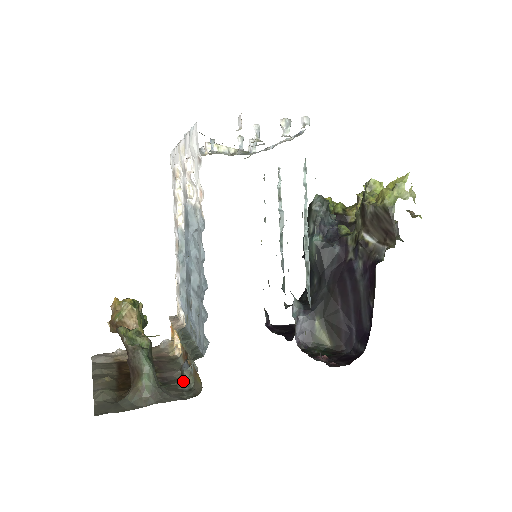
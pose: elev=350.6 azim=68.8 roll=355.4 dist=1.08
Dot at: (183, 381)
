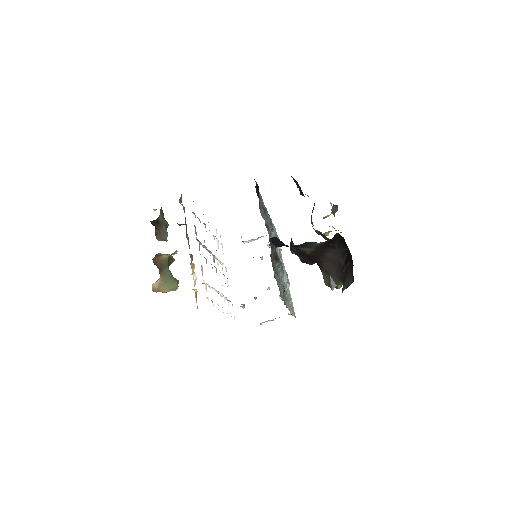
Dot at: occluded
